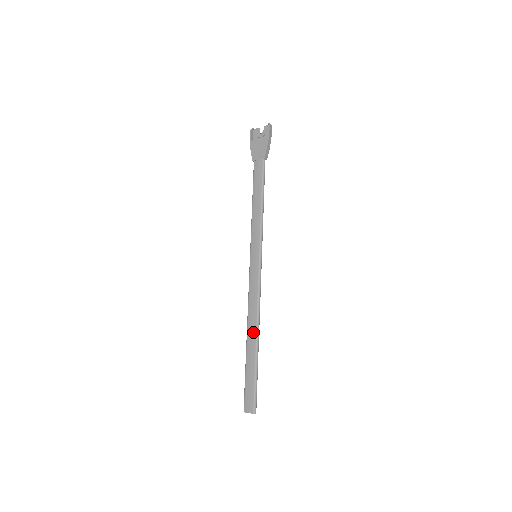
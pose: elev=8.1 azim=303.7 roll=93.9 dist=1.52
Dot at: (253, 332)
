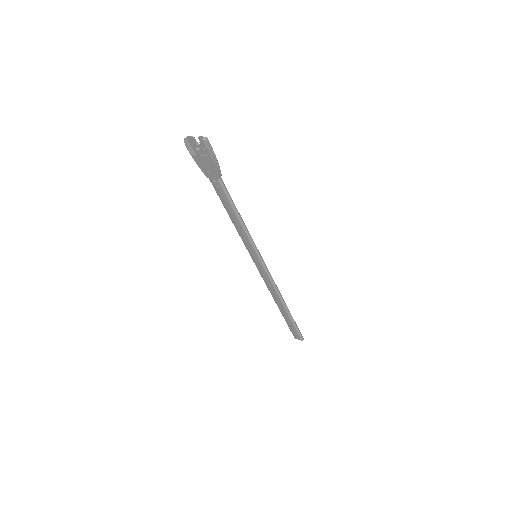
Dot at: (280, 303)
